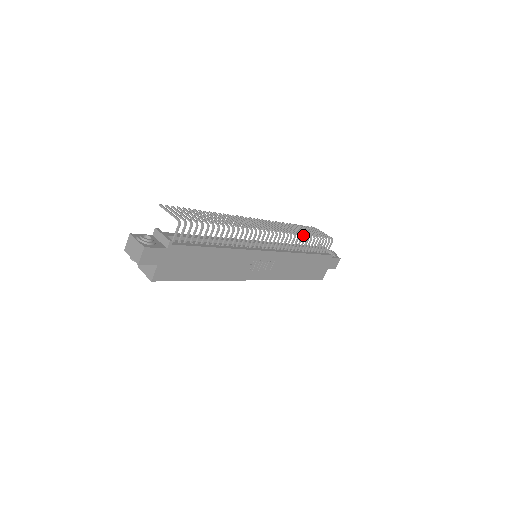
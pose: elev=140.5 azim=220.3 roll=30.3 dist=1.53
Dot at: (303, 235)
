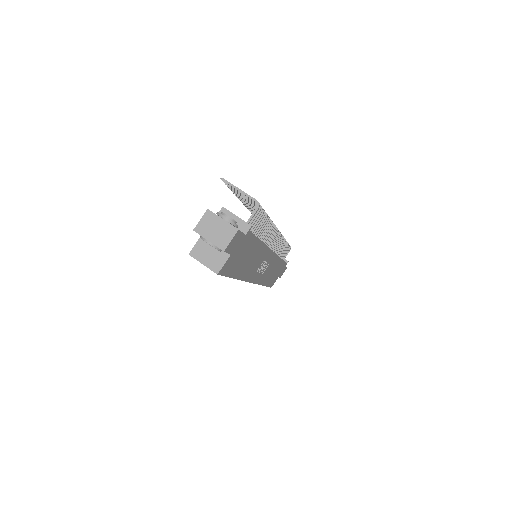
Dot at: occluded
